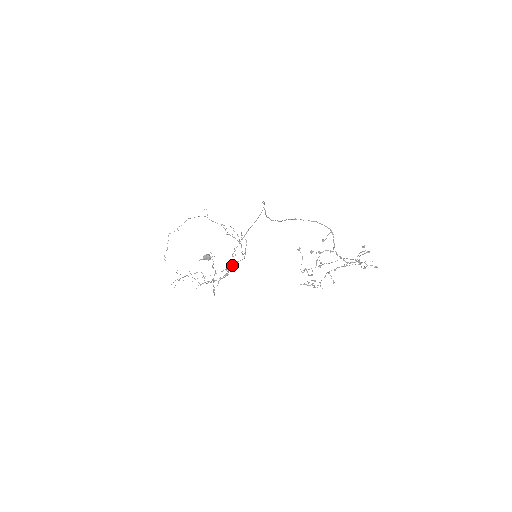
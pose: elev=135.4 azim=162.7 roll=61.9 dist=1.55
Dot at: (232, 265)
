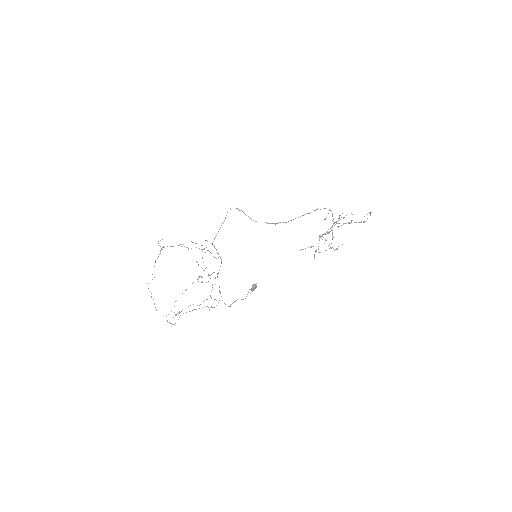
Dot at: (218, 273)
